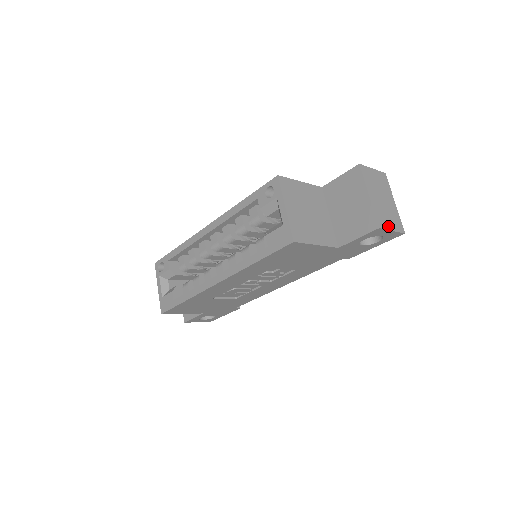
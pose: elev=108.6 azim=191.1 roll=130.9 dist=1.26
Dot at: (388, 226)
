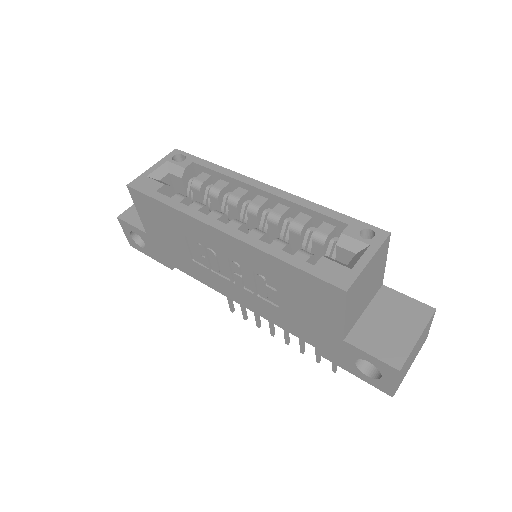
Dot at: (399, 377)
